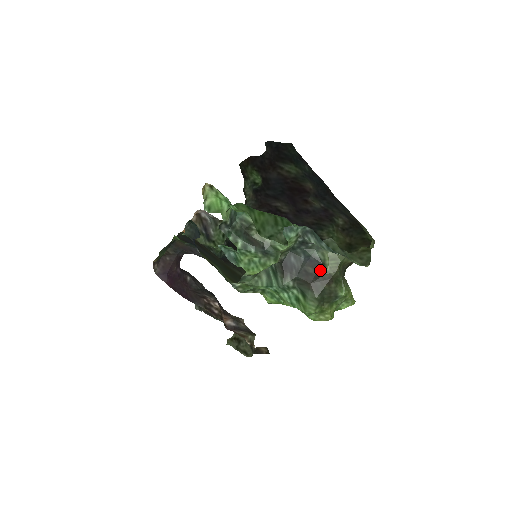
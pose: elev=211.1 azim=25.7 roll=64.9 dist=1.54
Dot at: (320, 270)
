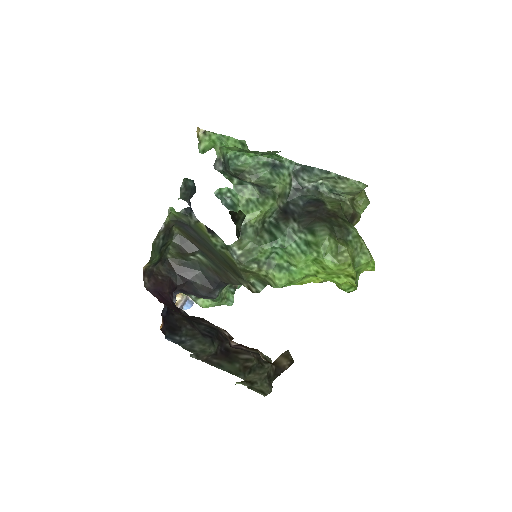
Dot at: (322, 207)
